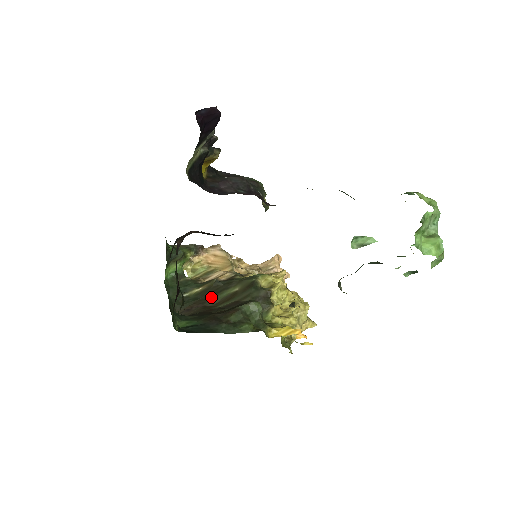
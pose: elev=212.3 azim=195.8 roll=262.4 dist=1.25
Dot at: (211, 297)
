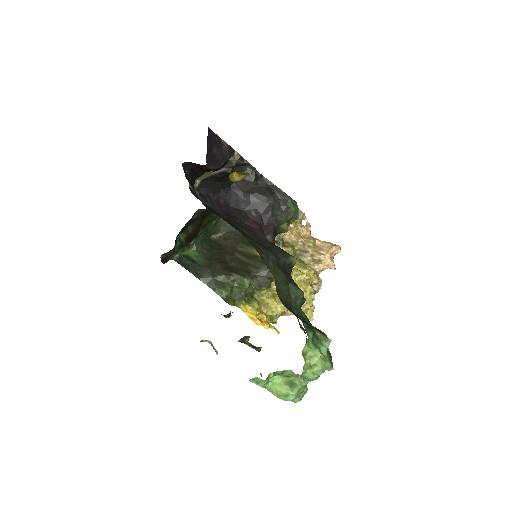
Dot at: (244, 244)
